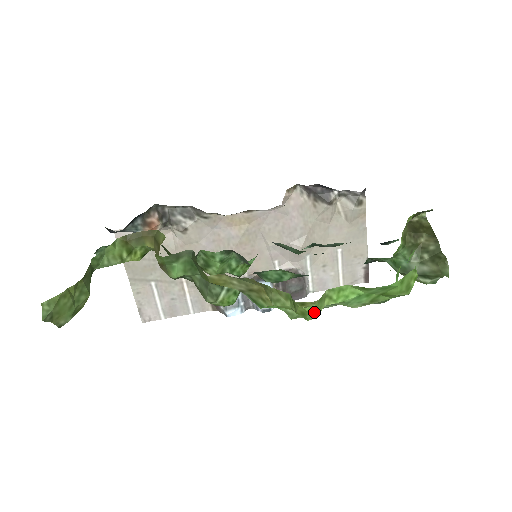
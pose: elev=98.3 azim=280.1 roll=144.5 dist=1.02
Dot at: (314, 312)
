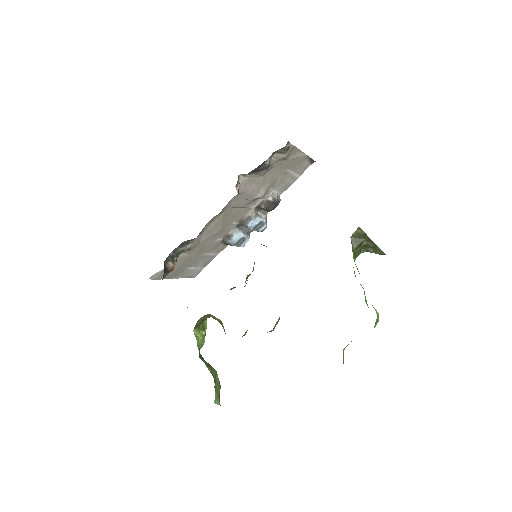
Dot at: (343, 361)
